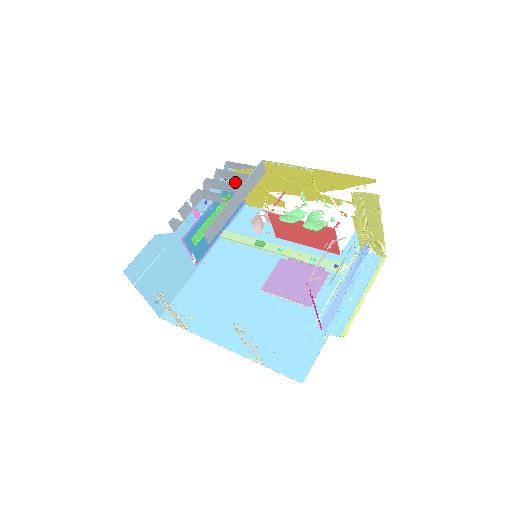
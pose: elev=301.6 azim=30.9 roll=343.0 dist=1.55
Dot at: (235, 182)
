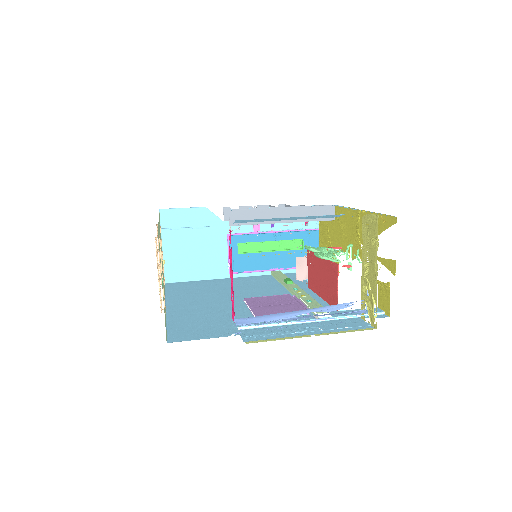
Dot at: (316, 235)
